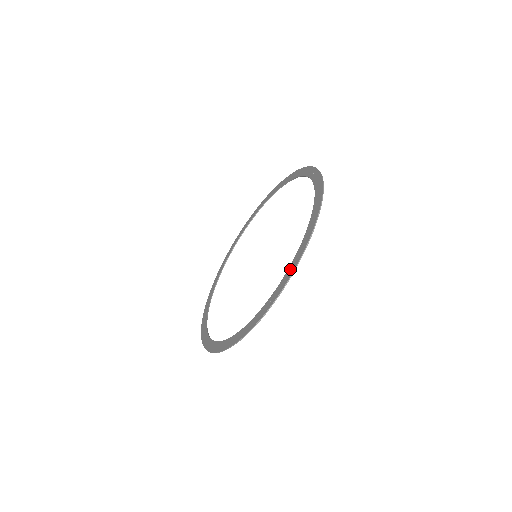
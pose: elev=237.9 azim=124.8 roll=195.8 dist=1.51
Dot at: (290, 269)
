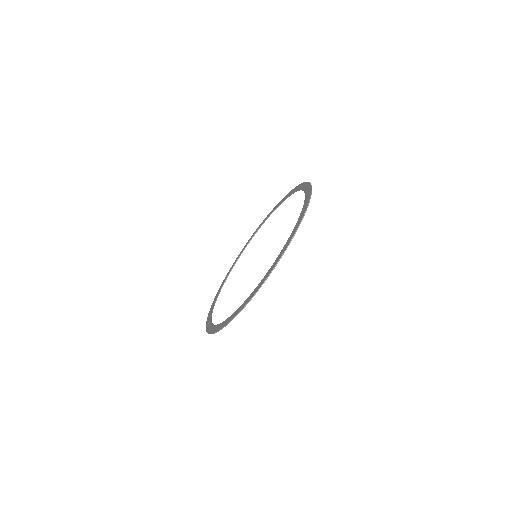
Dot at: (284, 247)
